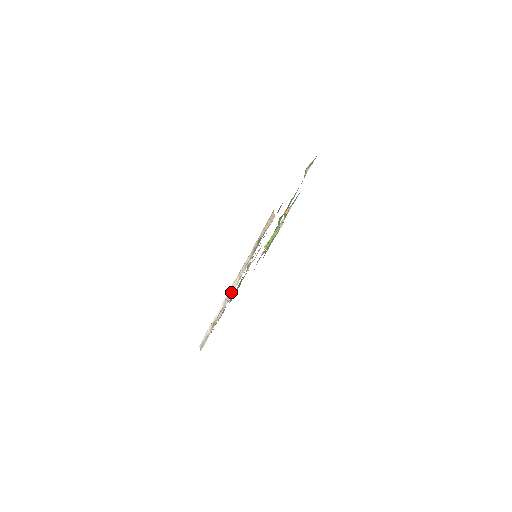
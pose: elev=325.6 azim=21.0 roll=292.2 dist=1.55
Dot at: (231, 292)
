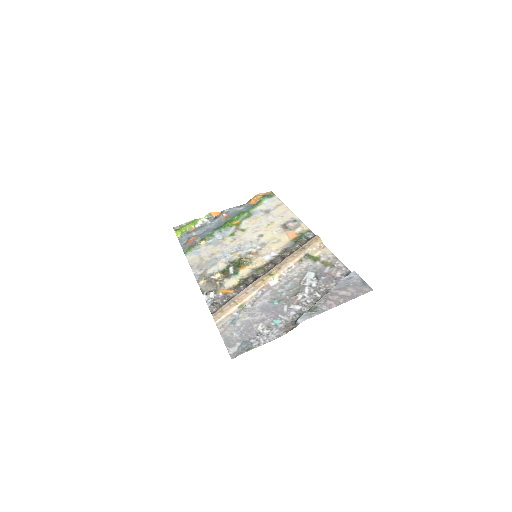
Dot at: (268, 284)
